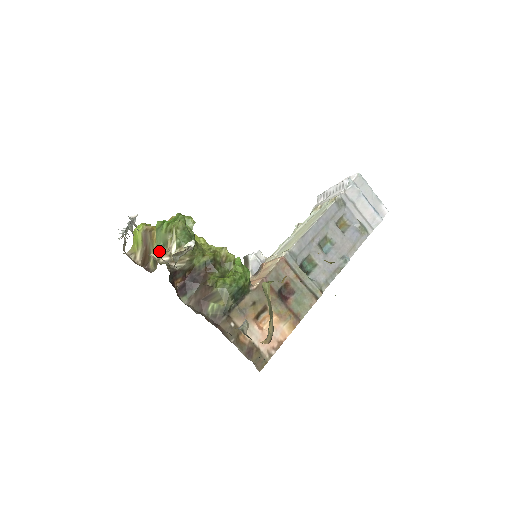
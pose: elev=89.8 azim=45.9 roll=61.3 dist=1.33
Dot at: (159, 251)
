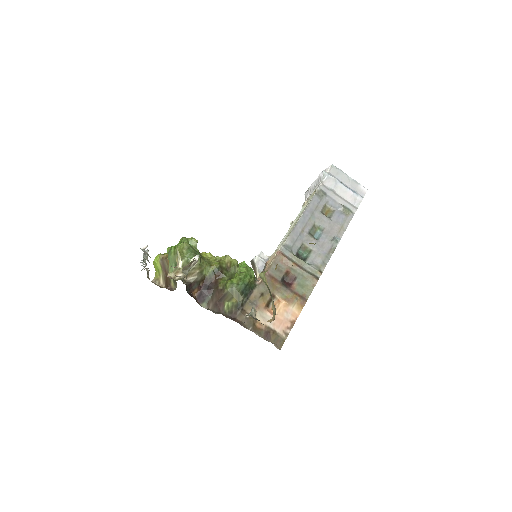
Dot at: (173, 271)
